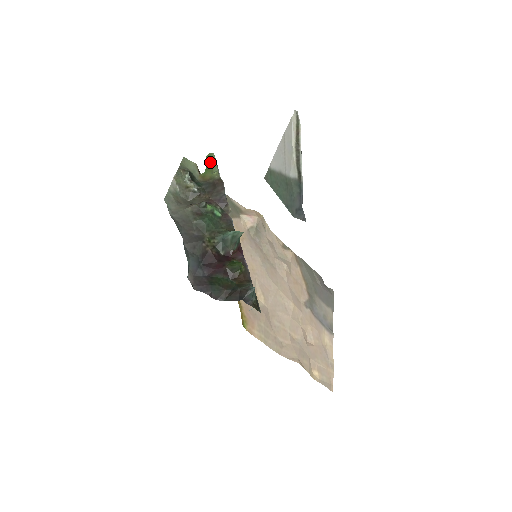
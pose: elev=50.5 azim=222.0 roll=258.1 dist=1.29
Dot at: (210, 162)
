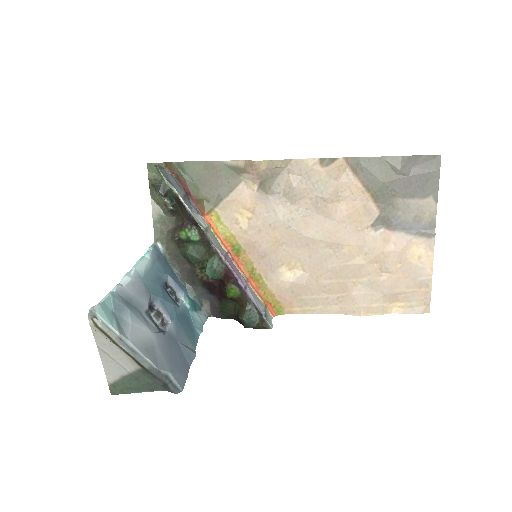
Dot at: (161, 174)
